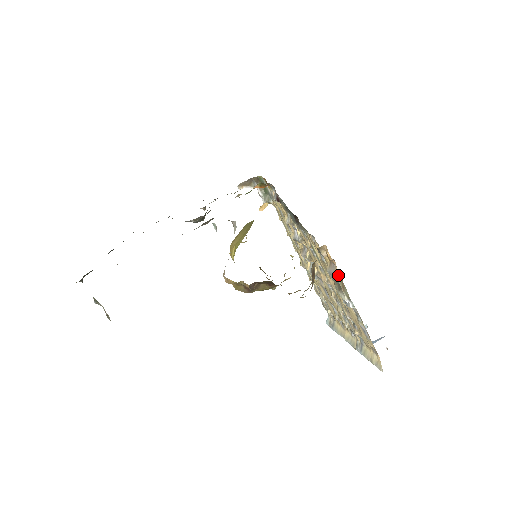
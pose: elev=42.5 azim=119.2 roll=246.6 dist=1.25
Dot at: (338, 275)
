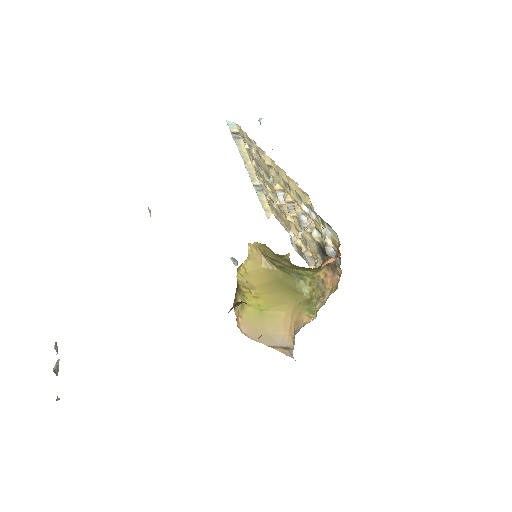
Dot at: (311, 266)
